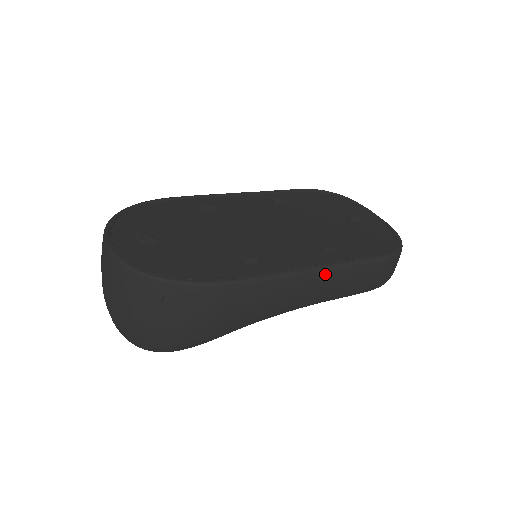
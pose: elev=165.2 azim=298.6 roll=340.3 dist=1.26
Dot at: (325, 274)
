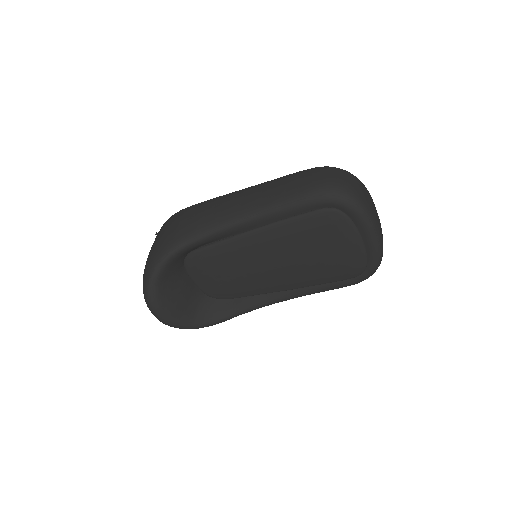
Dot at: (251, 189)
